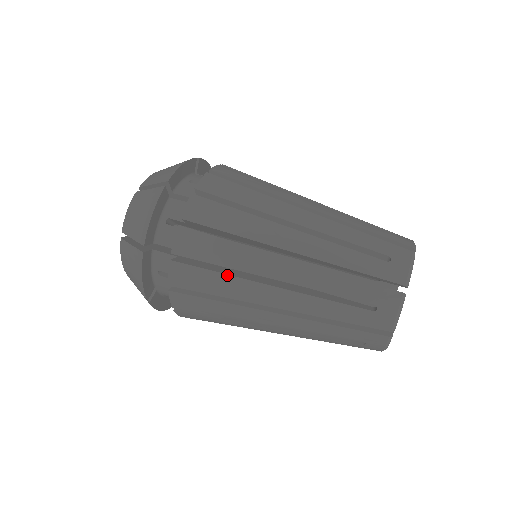
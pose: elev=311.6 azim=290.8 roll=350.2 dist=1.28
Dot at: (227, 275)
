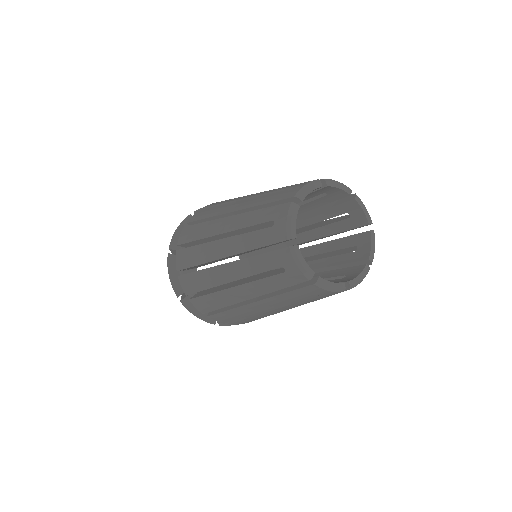
Dot at: (220, 205)
